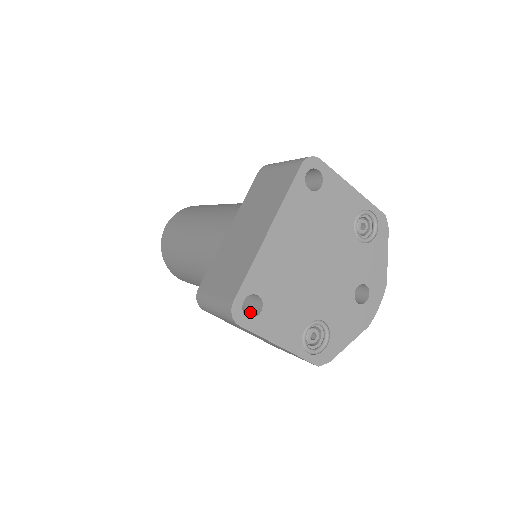
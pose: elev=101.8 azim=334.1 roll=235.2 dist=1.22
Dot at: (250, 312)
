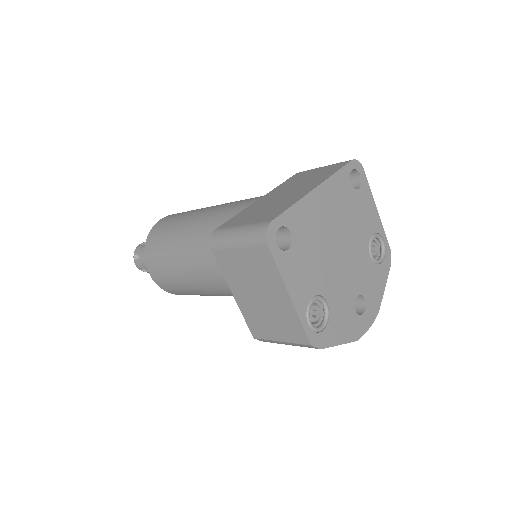
Dot at: occluded
